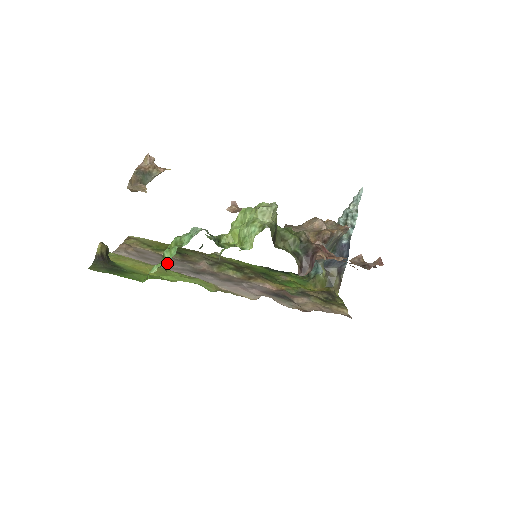
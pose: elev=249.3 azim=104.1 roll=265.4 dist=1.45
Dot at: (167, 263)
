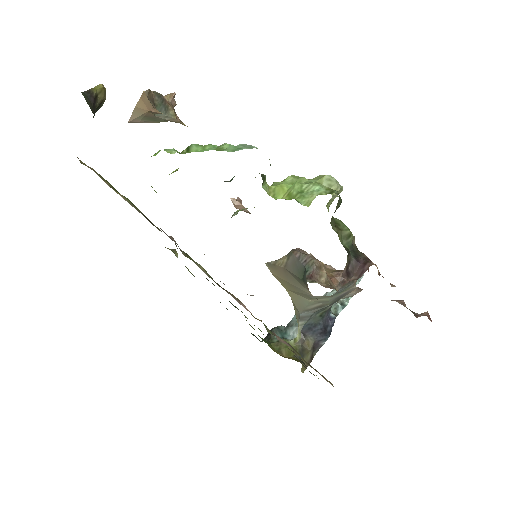
Dot at: occluded
